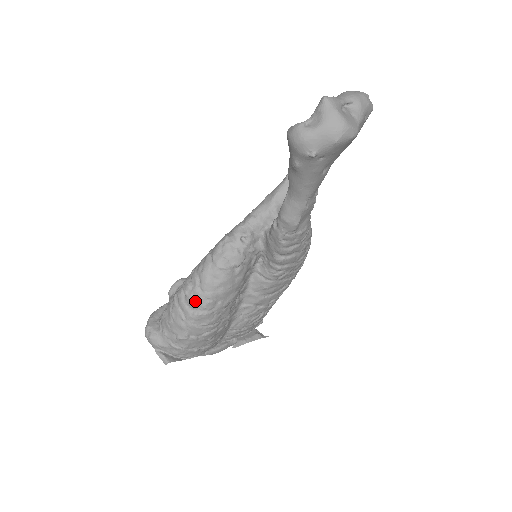
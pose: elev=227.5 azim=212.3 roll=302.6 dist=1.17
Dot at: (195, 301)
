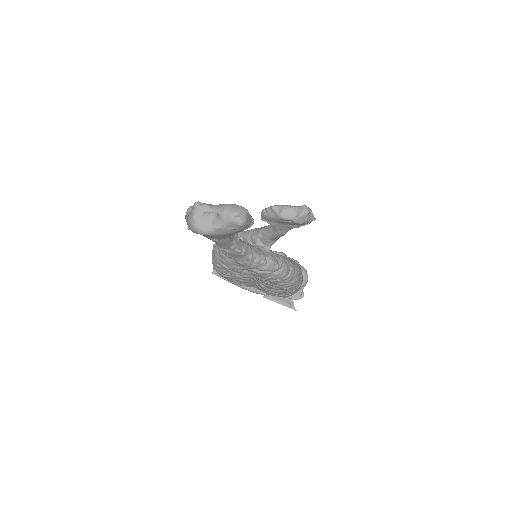
Dot at: (213, 254)
